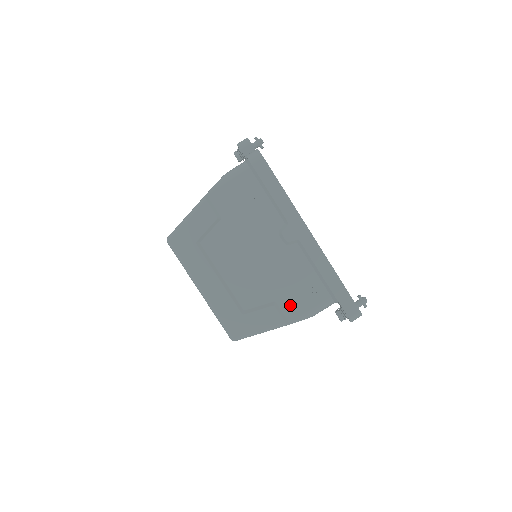
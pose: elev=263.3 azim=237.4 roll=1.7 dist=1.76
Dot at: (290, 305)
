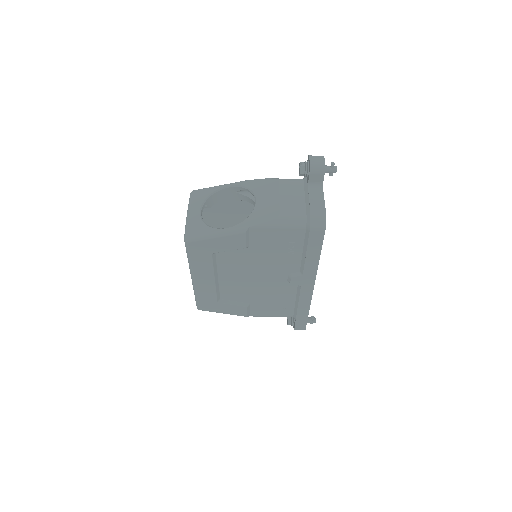
Dot at: (259, 309)
